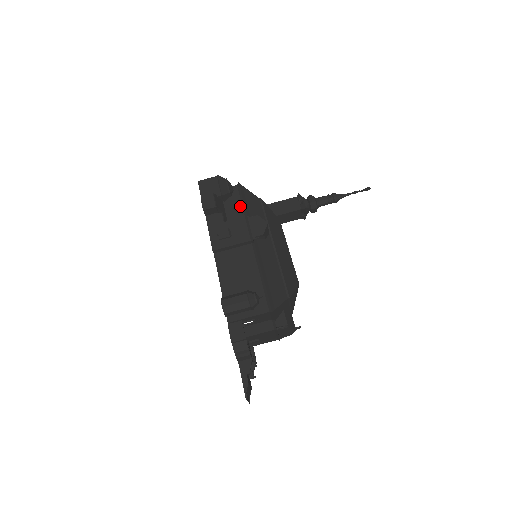
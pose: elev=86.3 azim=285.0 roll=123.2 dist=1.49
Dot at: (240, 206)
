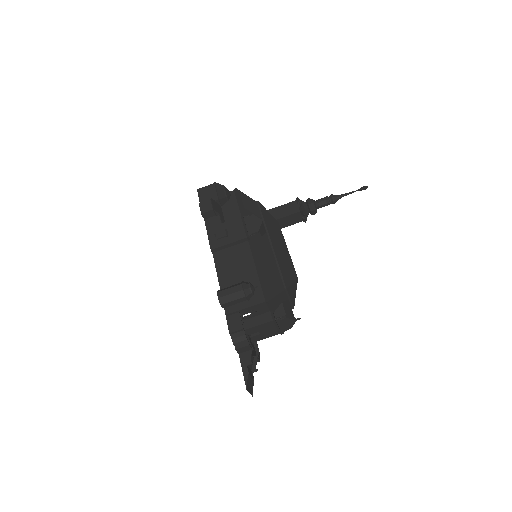
Dot at: (237, 208)
